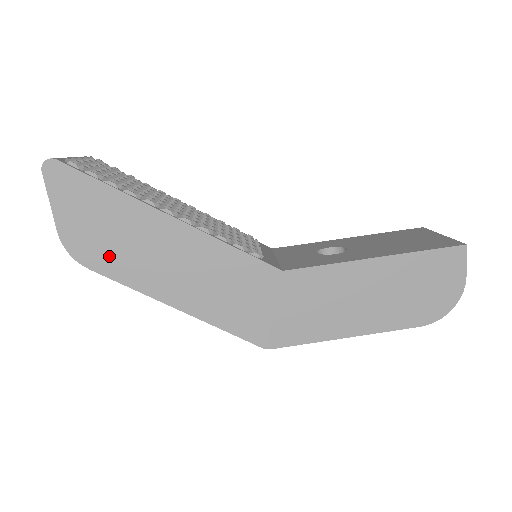
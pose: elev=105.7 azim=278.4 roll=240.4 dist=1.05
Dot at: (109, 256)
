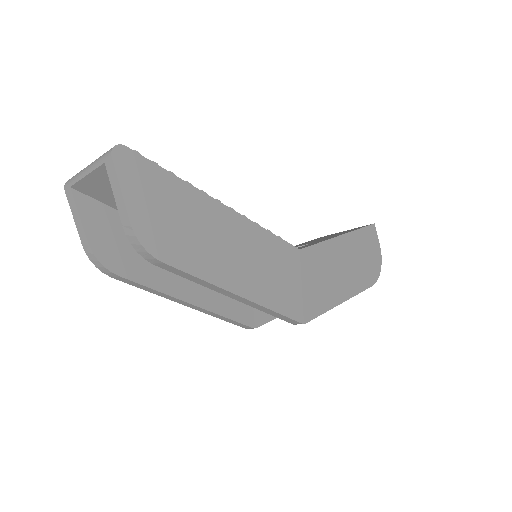
Dot at: (180, 246)
